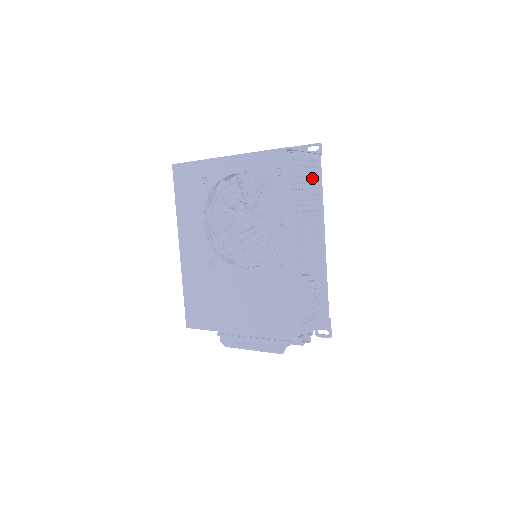
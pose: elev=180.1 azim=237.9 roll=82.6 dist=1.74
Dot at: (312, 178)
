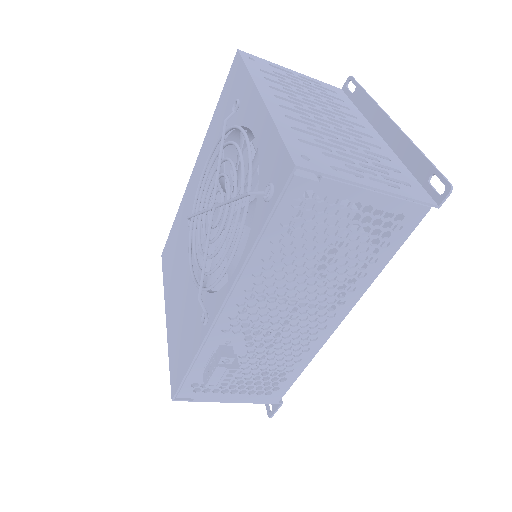
Dot at: occluded
